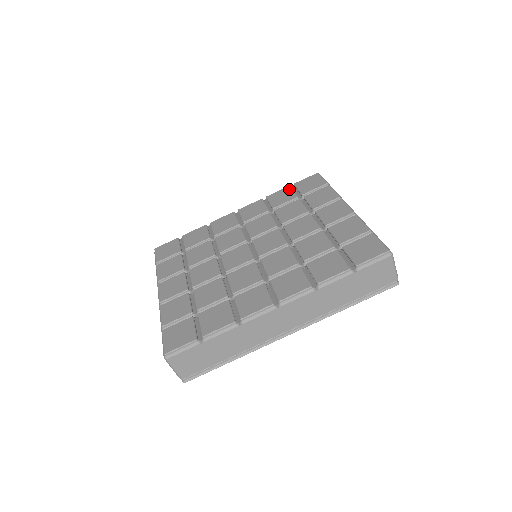
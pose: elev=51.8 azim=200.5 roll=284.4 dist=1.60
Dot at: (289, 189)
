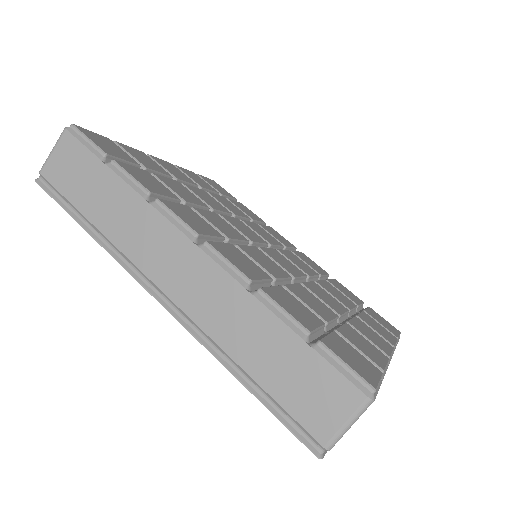
Dot at: (360, 300)
